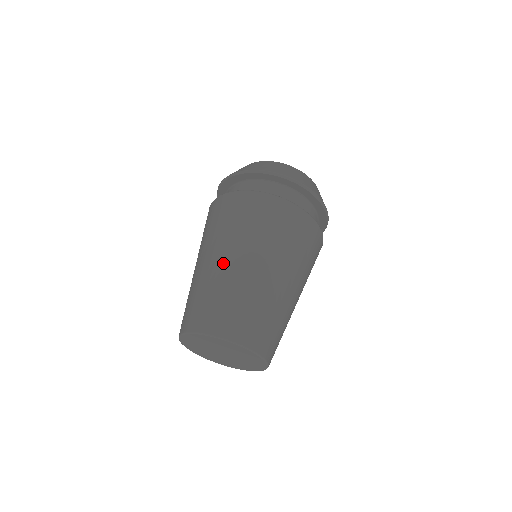
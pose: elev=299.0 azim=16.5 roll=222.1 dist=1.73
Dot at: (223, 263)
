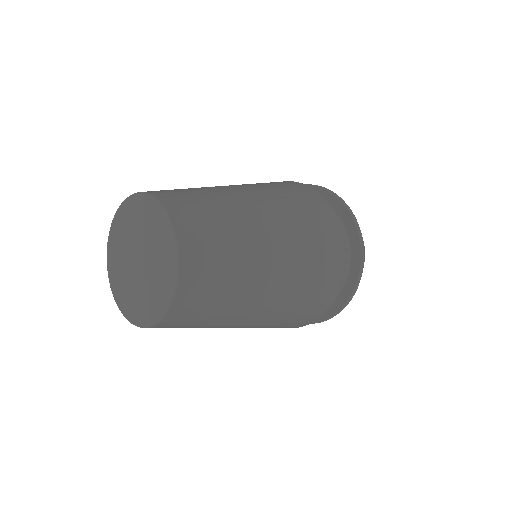
Dot at: occluded
